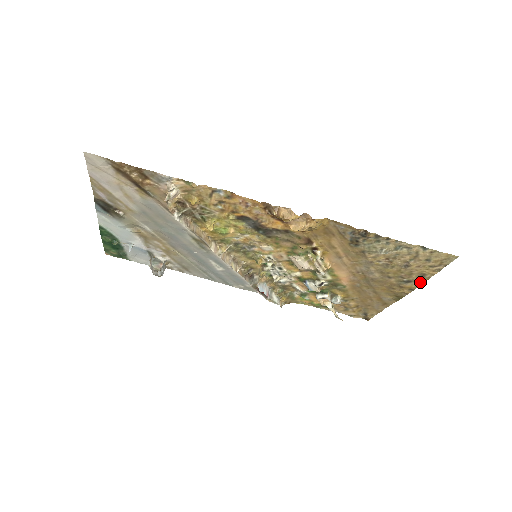
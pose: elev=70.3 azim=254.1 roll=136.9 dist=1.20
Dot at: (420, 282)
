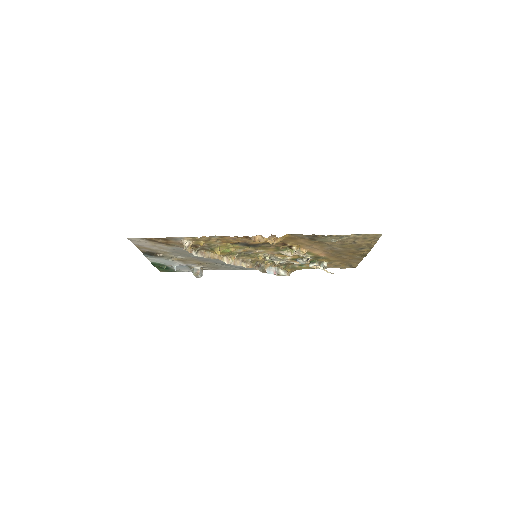
Dot at: (370, 247)
